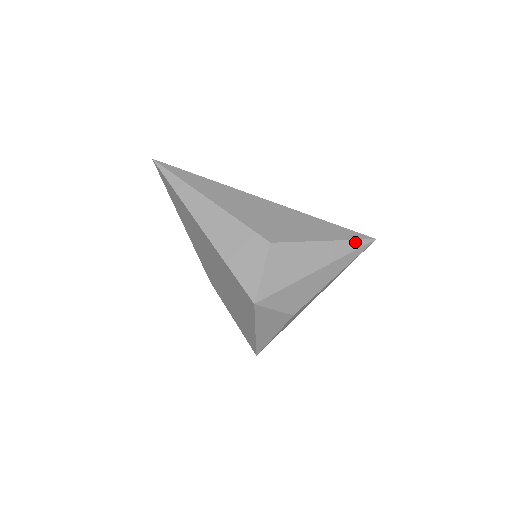
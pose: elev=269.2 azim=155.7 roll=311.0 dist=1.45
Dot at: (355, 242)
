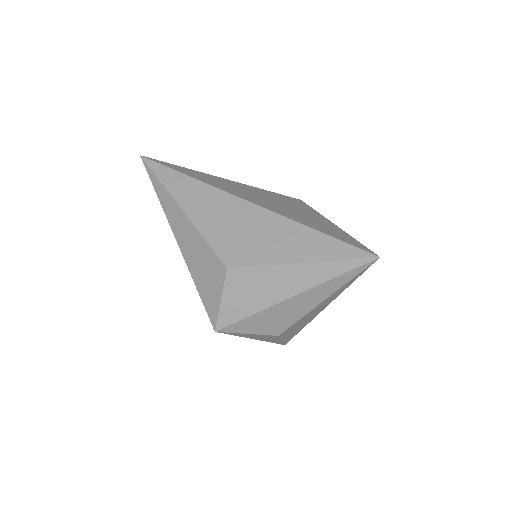
Dot at: (345, 263)
